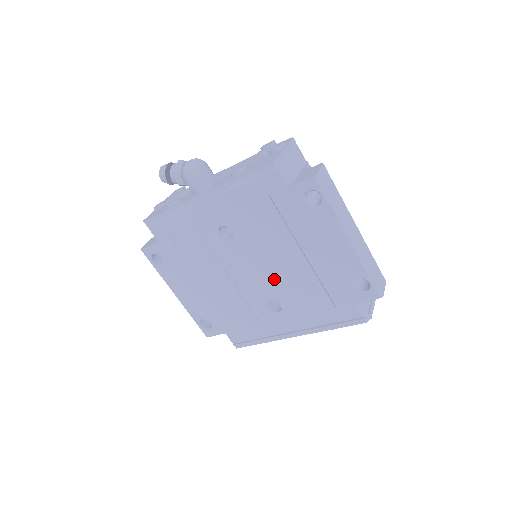
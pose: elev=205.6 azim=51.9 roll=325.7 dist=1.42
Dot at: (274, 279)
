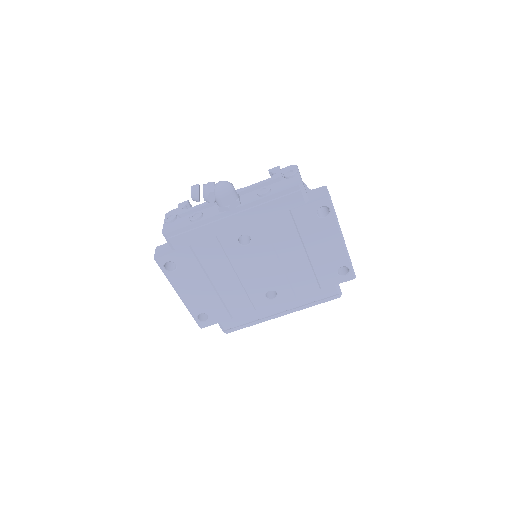
Dot at: (277, 273)
